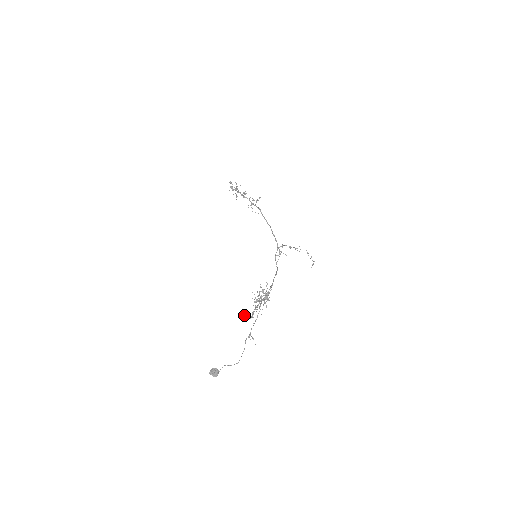
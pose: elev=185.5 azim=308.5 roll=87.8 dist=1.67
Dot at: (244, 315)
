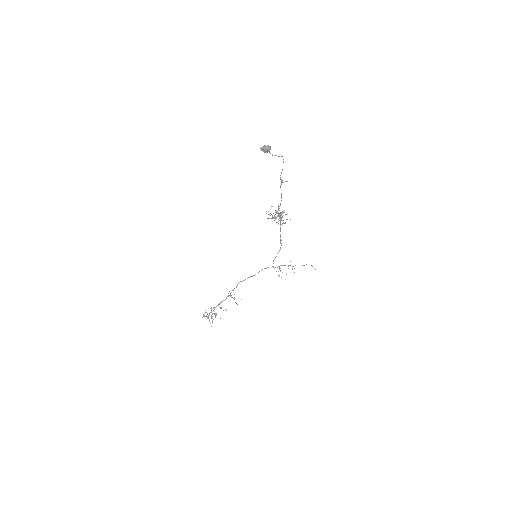
Dot at: occluded
